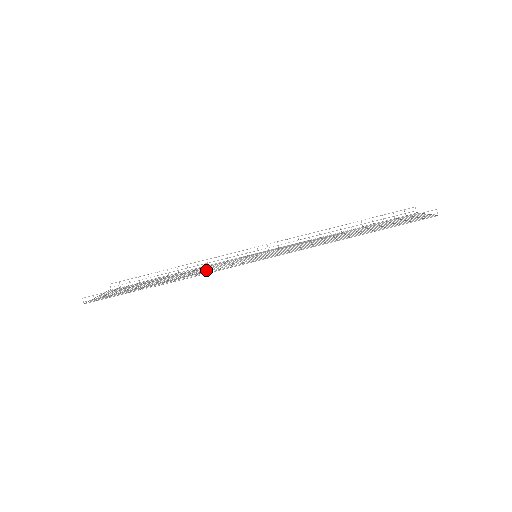
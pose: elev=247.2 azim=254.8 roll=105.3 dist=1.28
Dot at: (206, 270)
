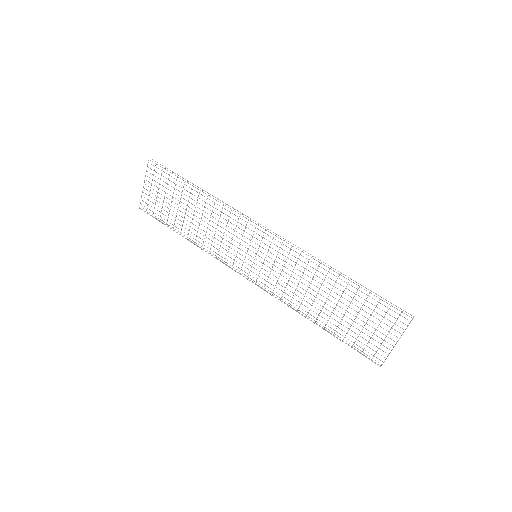
Dot at: (233, 210)
